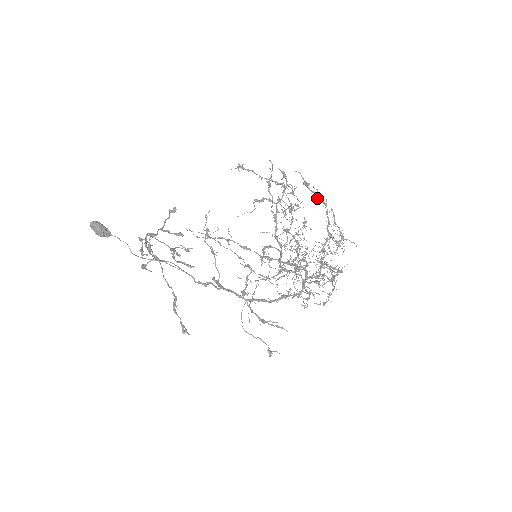
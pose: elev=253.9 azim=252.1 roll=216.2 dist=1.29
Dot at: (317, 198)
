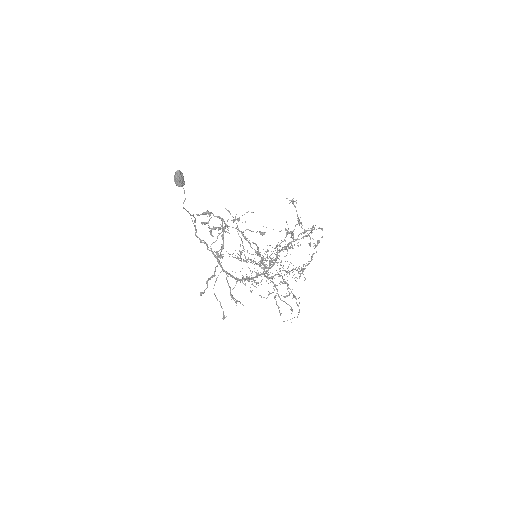
Dot at: occluded
